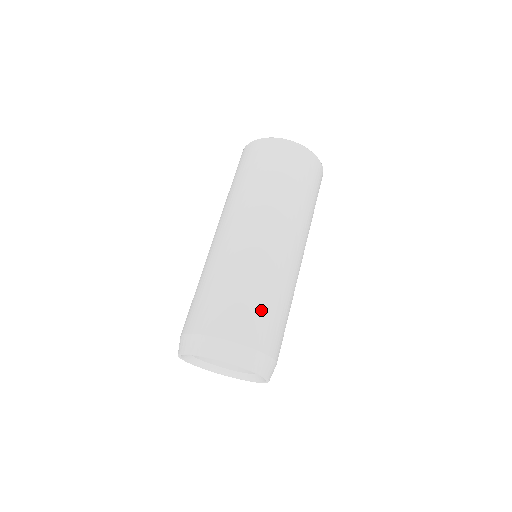
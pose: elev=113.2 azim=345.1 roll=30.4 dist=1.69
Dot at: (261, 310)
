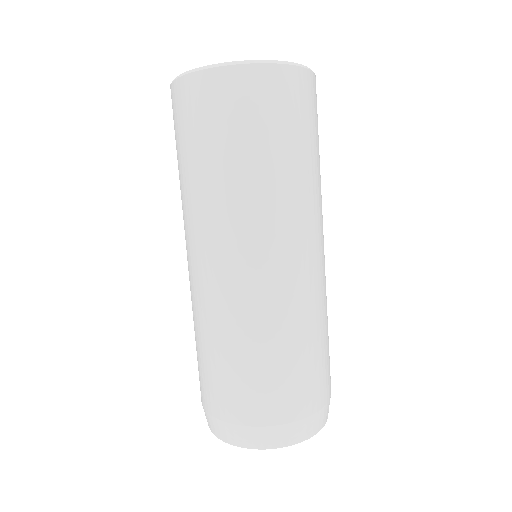
Dot at: (311, 363)
